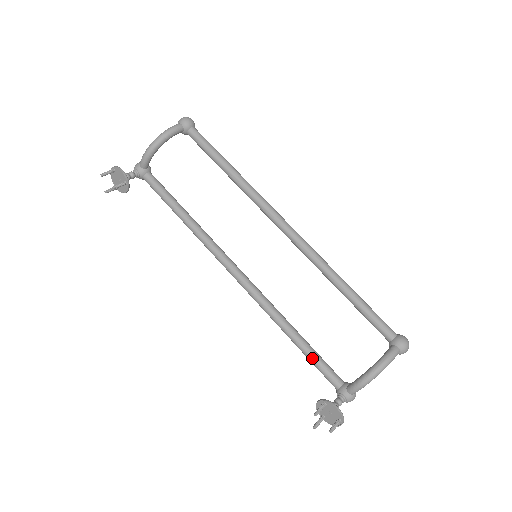
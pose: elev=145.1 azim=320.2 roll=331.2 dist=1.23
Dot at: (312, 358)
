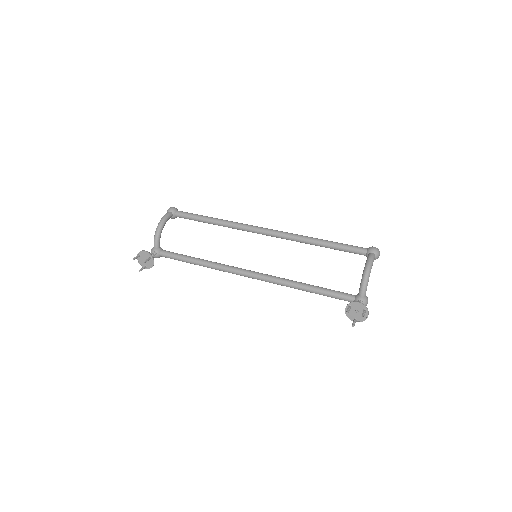
Dot at: (326, 292)
